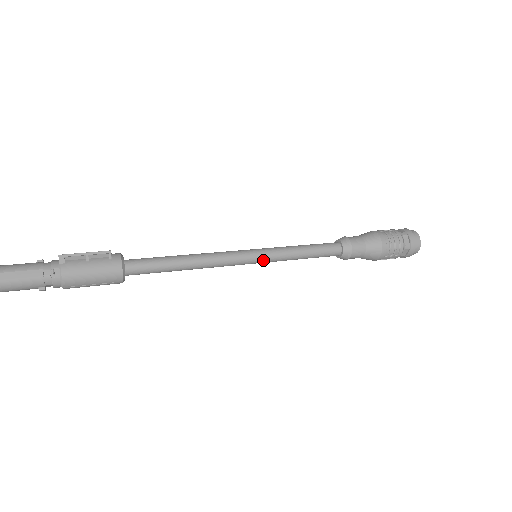
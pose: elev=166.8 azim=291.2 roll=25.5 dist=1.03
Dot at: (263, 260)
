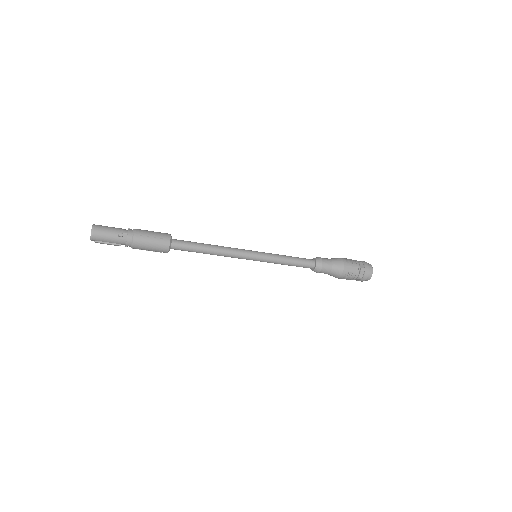
Dot at: (261, 253)
